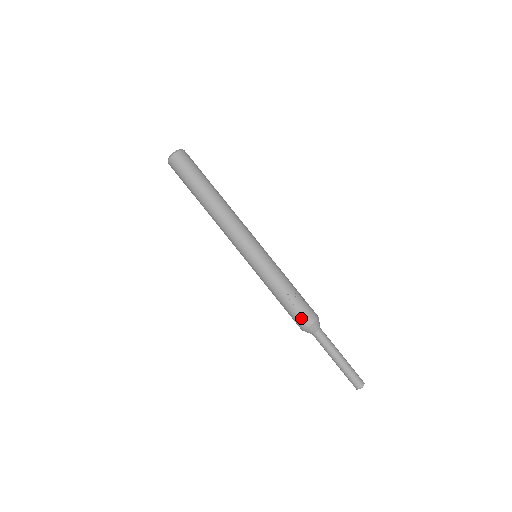
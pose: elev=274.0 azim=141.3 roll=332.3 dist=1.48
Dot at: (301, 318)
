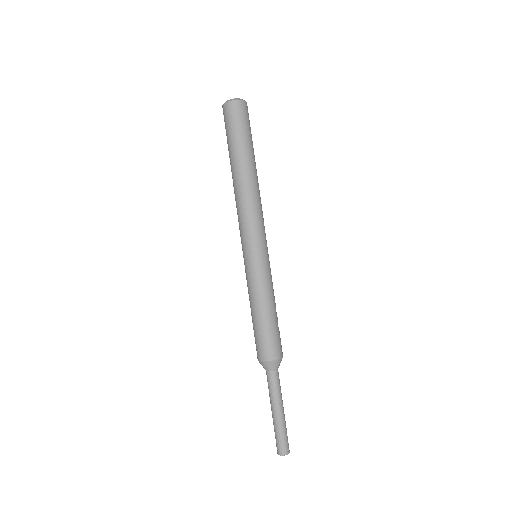
Dot at: (271, 347)
